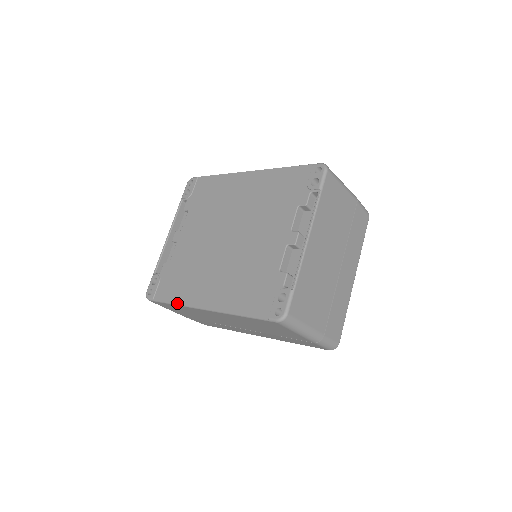
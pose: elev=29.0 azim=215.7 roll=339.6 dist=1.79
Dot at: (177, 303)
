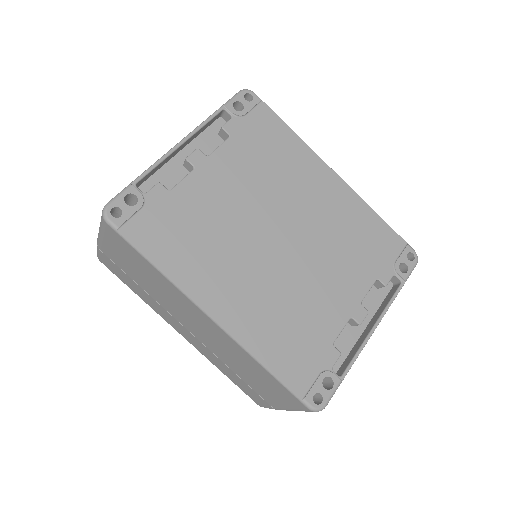
Dot at: (166, 273)
